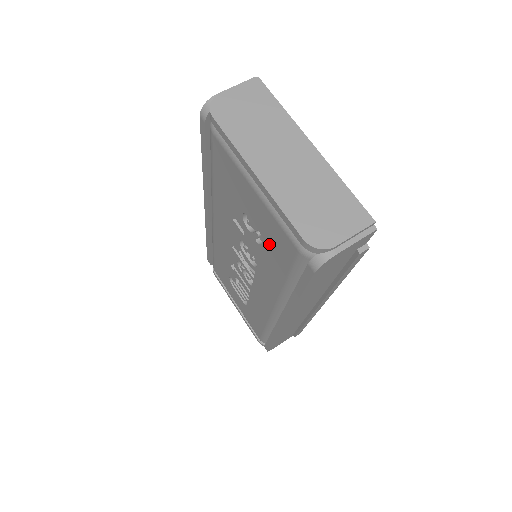
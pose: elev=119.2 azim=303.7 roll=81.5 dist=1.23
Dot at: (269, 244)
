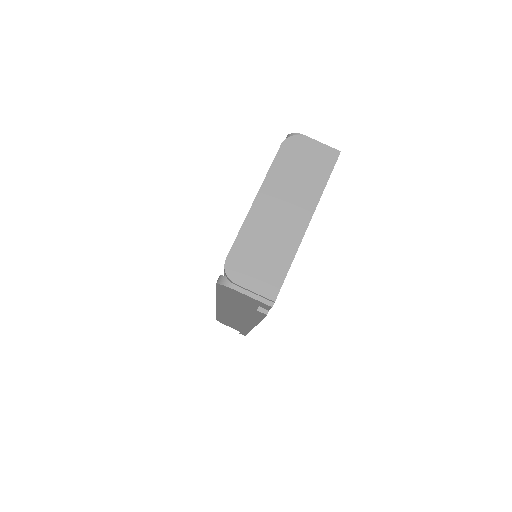
Dot at: occluded
